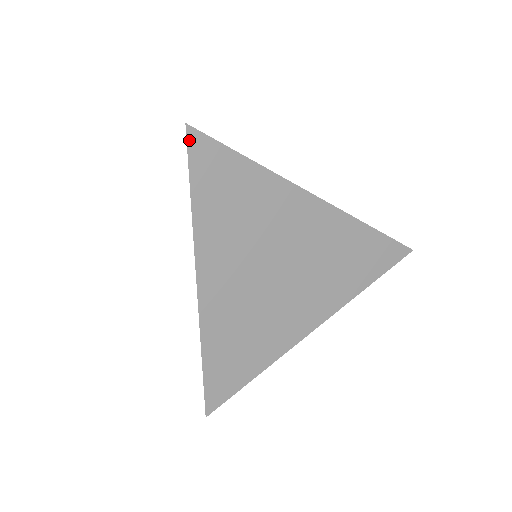
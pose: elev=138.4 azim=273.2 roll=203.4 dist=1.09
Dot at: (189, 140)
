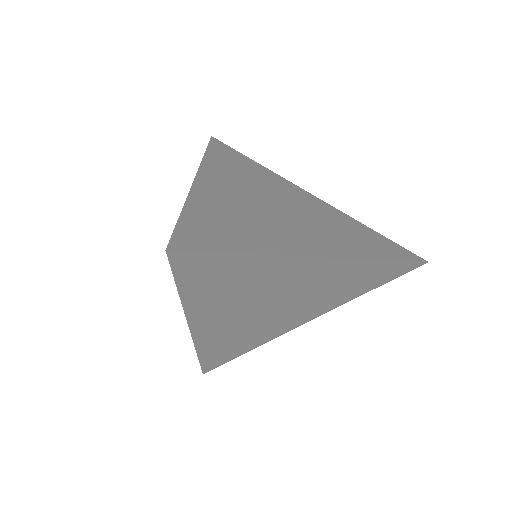
Dot at: (172, 260)
